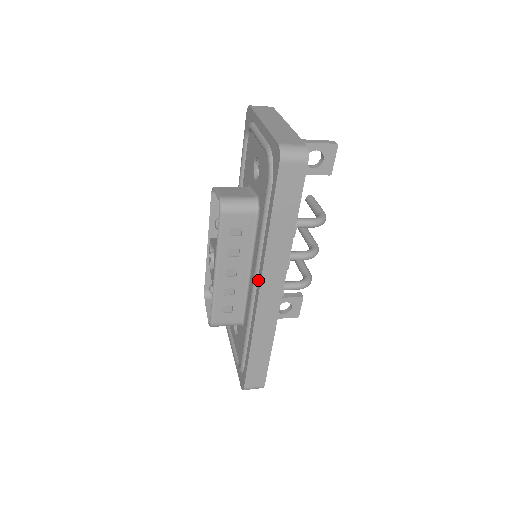
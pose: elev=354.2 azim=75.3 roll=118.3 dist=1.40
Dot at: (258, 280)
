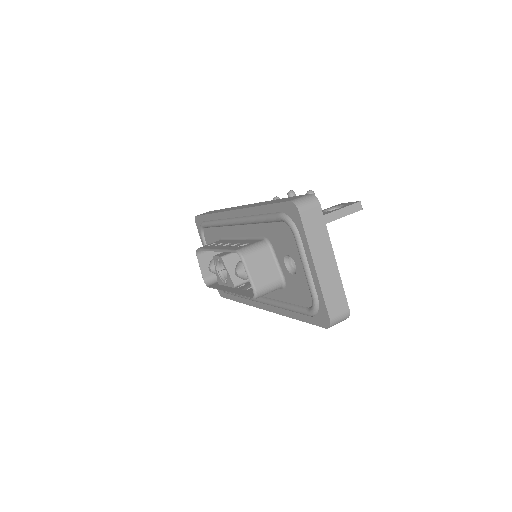
Dot at: (265, 306)
